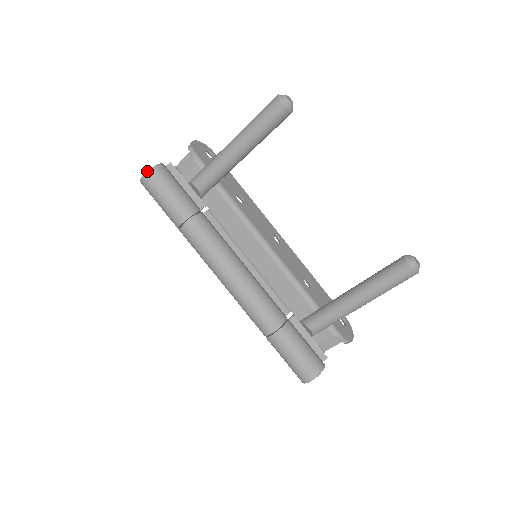
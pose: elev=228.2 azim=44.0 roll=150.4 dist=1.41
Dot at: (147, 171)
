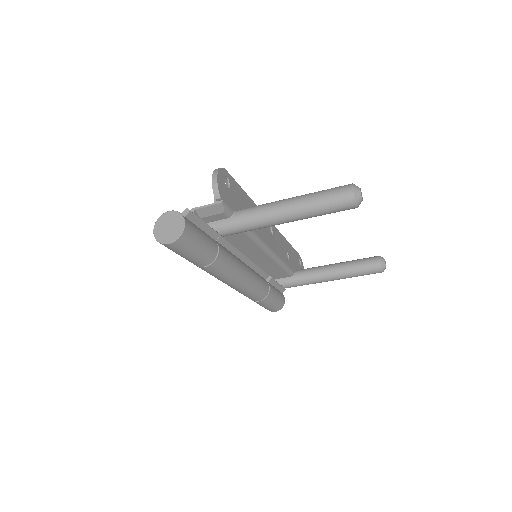
Dot at: (175, 241)
